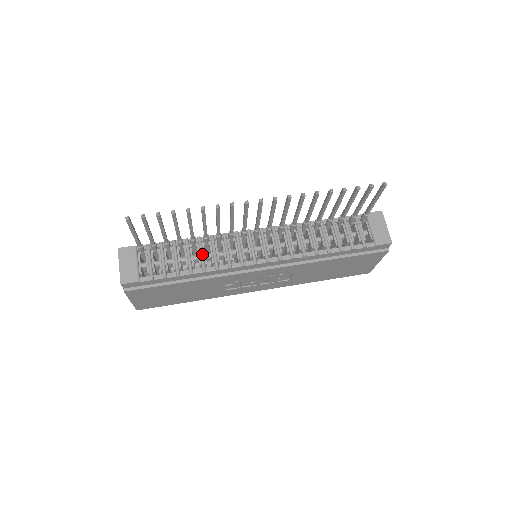
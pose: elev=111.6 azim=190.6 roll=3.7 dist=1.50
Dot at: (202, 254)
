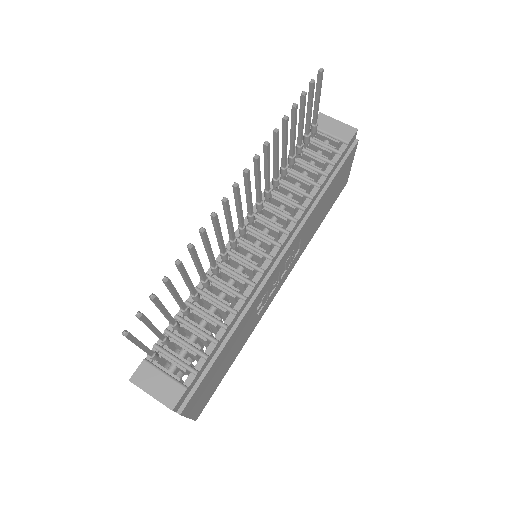
Dot at: (216, 300)
